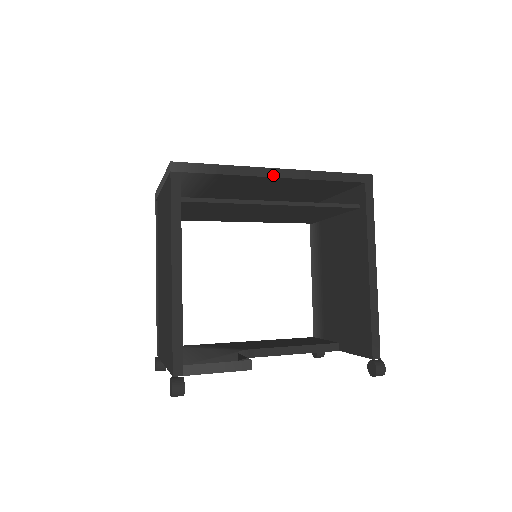
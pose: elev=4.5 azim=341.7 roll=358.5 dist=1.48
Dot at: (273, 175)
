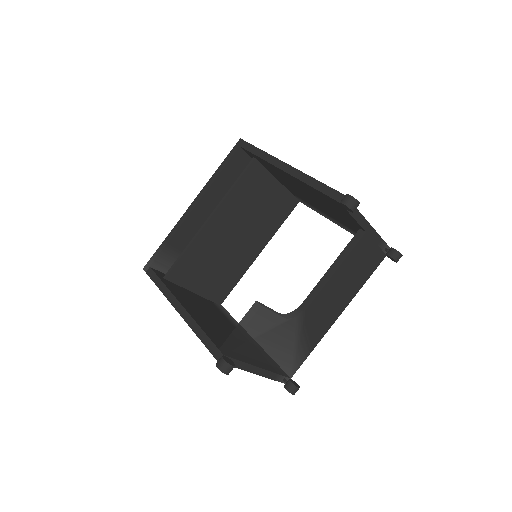
Dot at: (191, 210)
